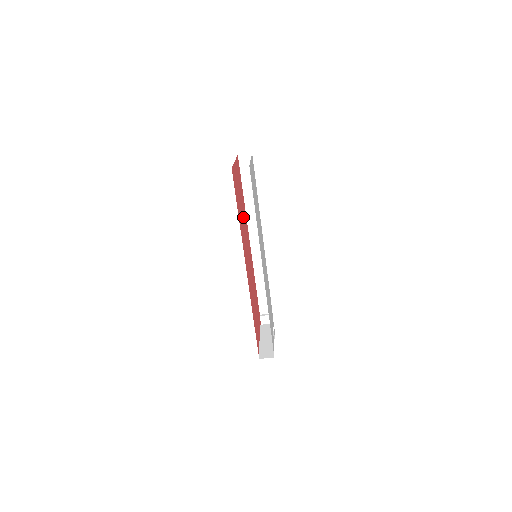
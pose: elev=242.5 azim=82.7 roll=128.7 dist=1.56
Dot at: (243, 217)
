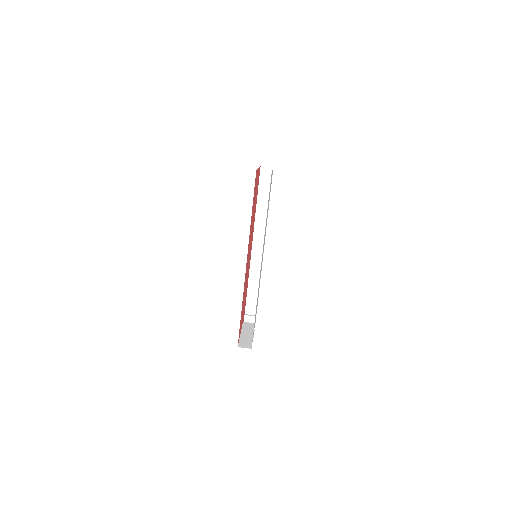
Dot at: (253, 219)
